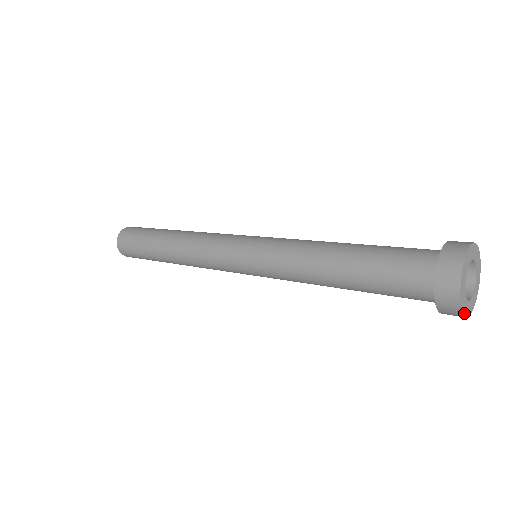
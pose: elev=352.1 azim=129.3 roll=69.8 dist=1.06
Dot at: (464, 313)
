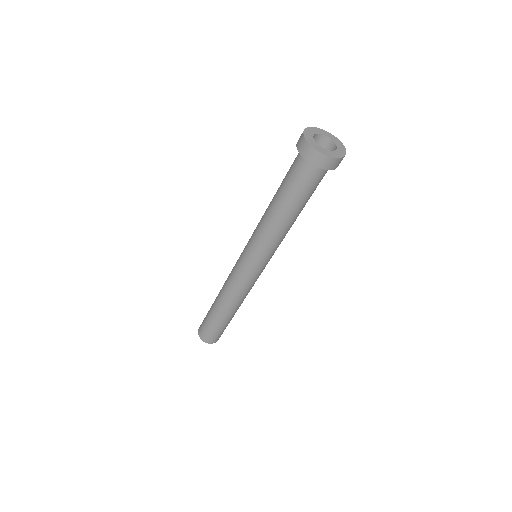
Dot at: (308, 142)
